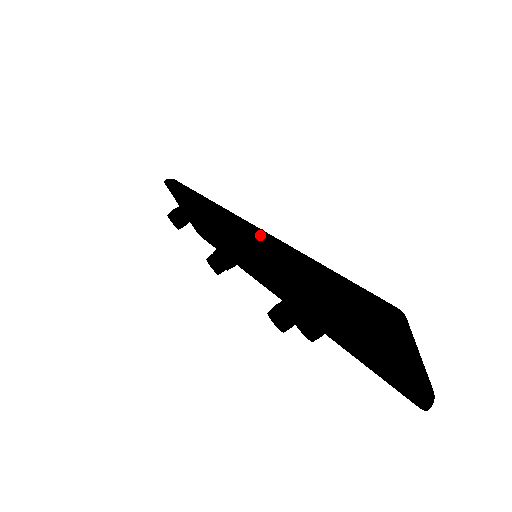
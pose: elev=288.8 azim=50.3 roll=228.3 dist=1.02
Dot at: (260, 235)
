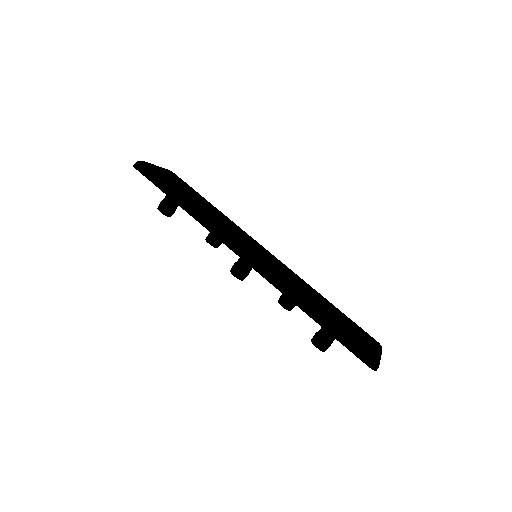
Dot at: (275, 283)
